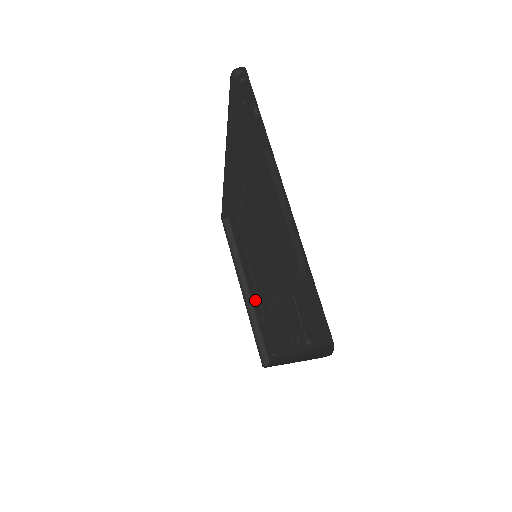
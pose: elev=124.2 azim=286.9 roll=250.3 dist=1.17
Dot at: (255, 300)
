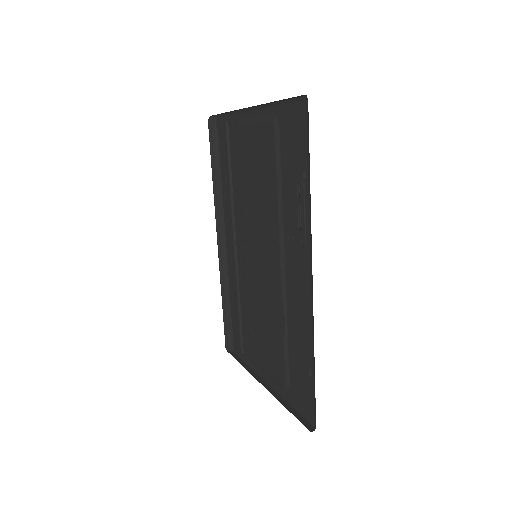
Dot at: (274, 357)
